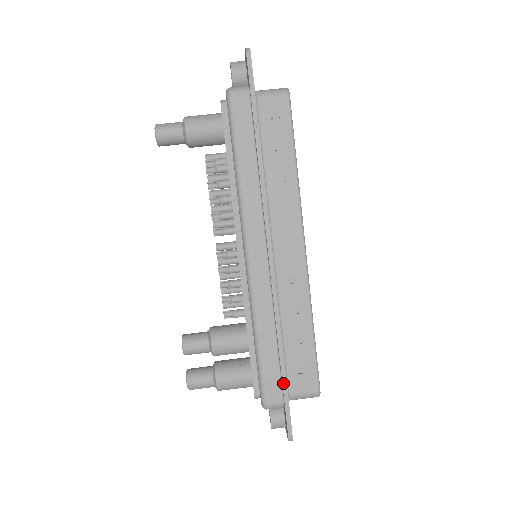
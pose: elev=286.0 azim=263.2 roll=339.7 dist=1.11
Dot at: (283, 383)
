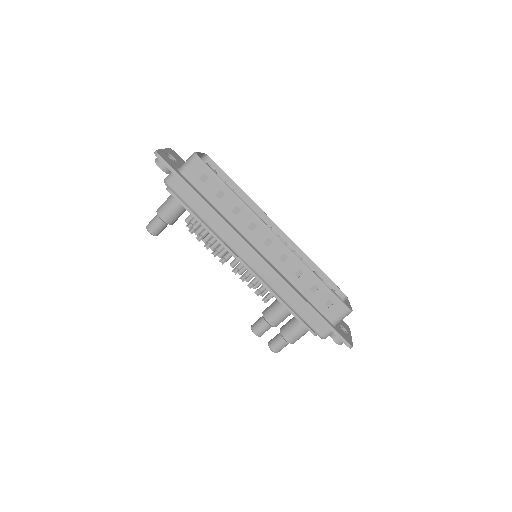
Dot at: (321, 320)
